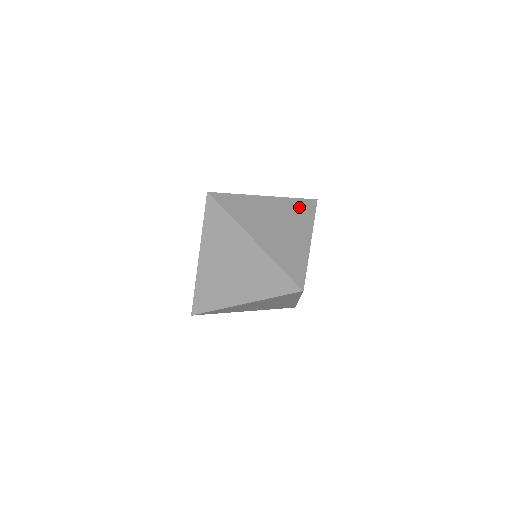
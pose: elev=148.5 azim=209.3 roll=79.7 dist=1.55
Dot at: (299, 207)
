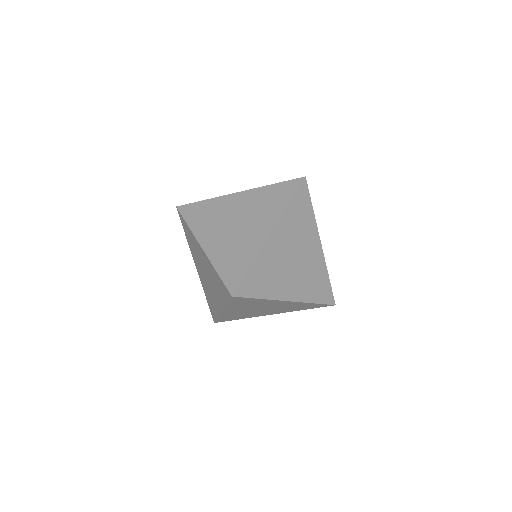
Dot at: (274, 194)
